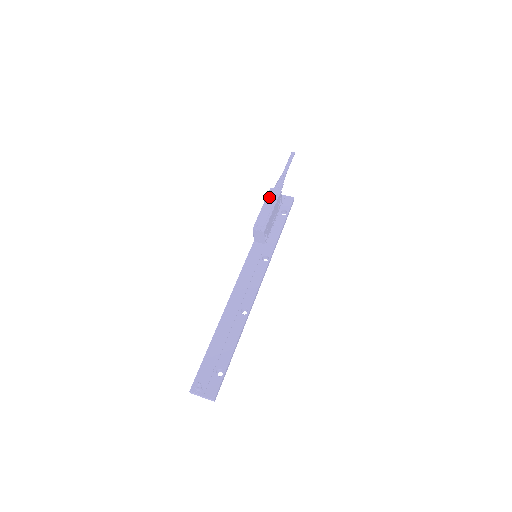
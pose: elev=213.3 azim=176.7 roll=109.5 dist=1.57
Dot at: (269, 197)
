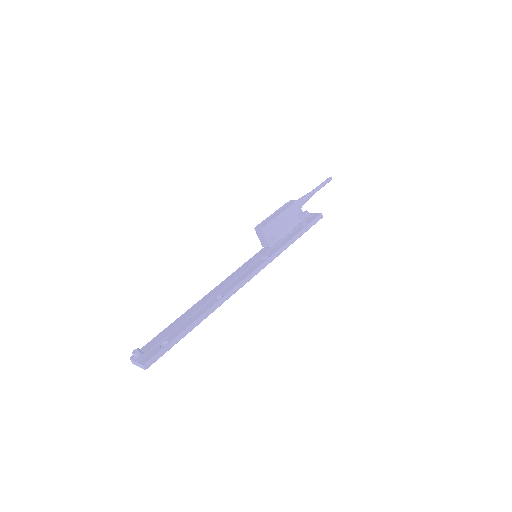
Dot at: (284, 206)
